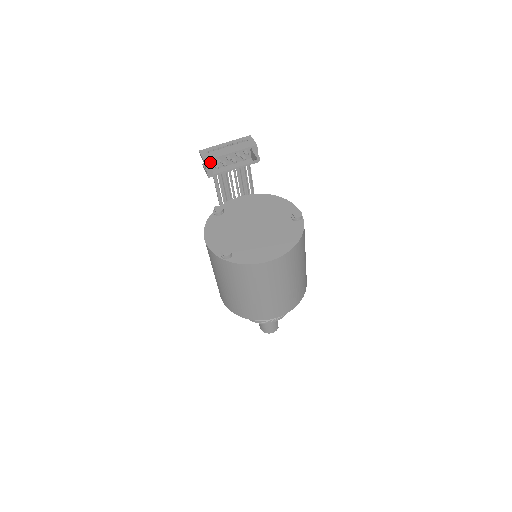
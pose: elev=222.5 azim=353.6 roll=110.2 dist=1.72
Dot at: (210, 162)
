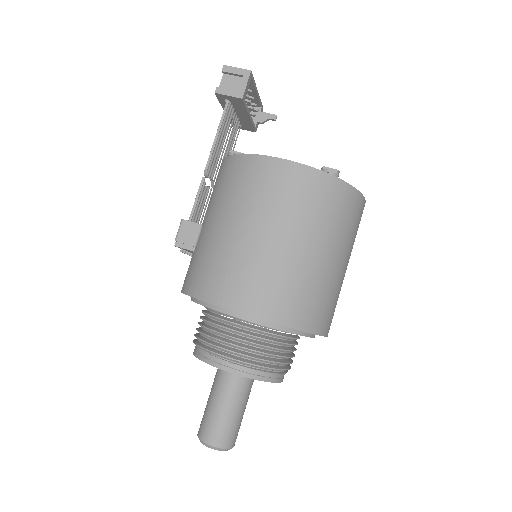
Dot at: (238, 85)
